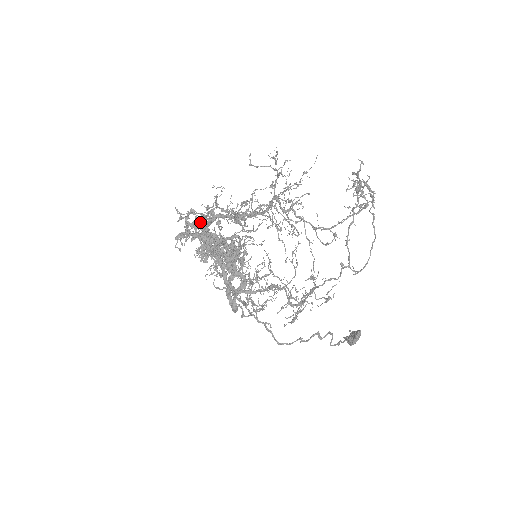
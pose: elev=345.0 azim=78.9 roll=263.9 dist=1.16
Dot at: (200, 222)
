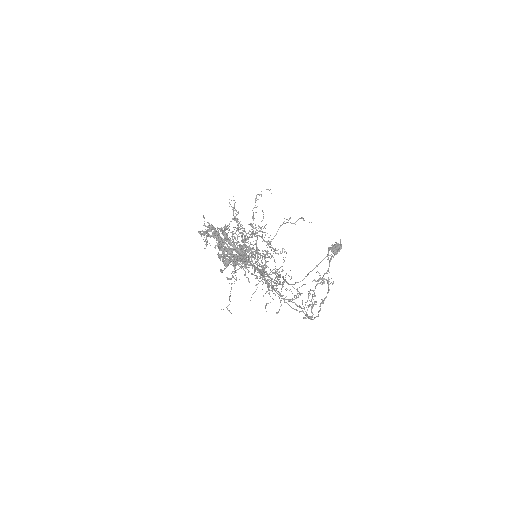
Dot at: (217, 237)
